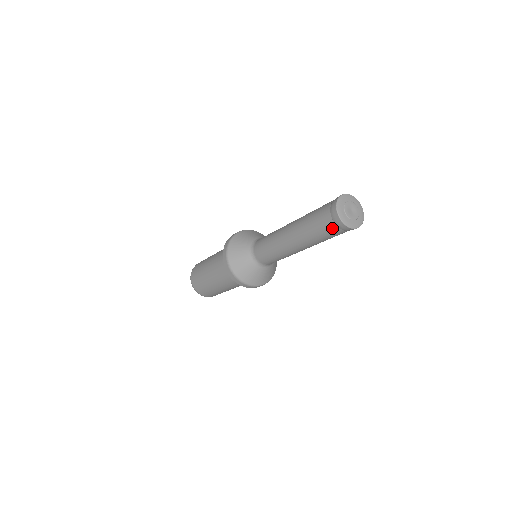
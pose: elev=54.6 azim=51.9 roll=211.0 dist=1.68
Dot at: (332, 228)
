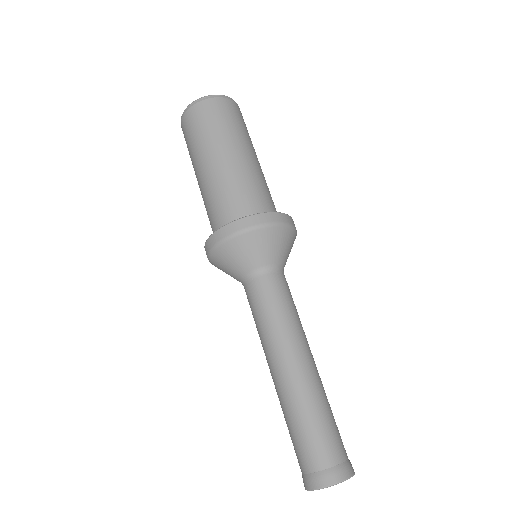
Dot at: occluded
